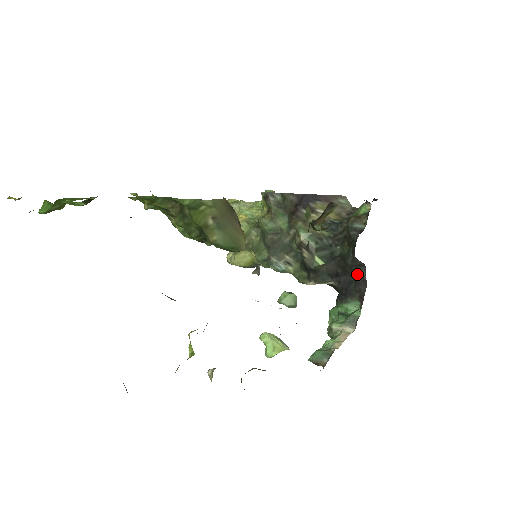
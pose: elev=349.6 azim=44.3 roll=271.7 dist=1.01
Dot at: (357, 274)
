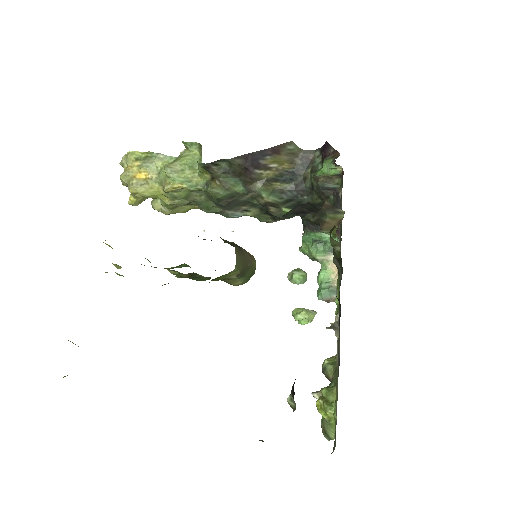
Dot at: occluded
